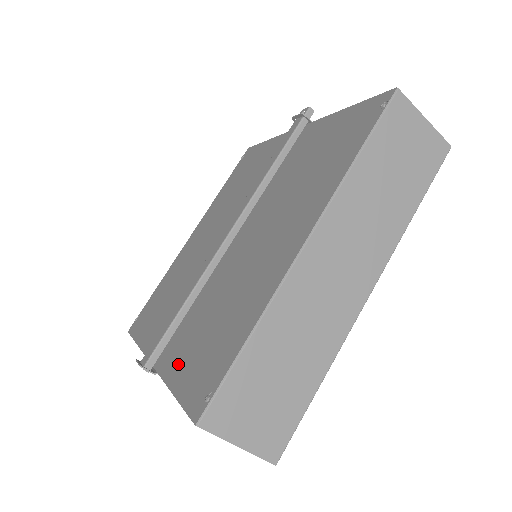
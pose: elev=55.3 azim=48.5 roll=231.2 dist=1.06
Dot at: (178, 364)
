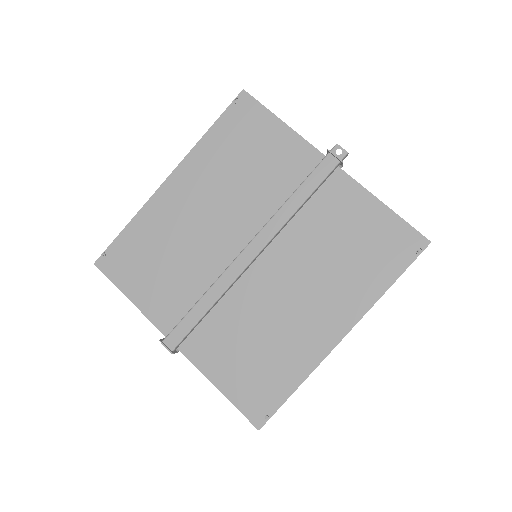
Dot at: (218, 367)
